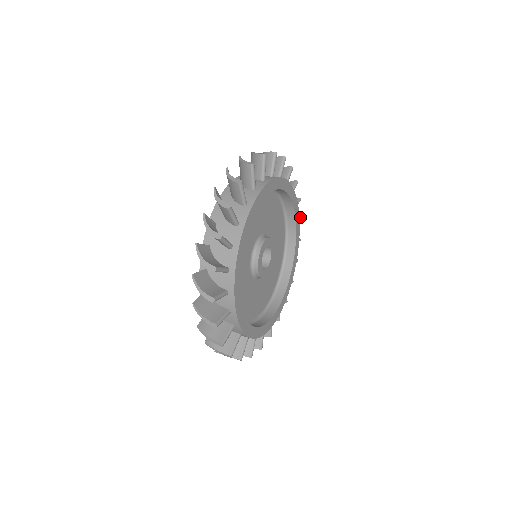
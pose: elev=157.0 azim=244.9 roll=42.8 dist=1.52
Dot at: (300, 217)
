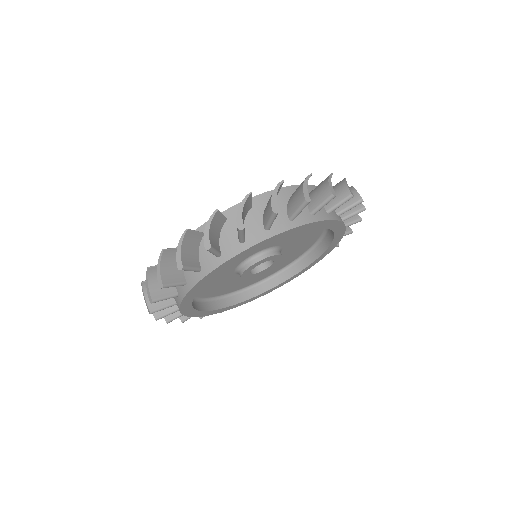
Dot at: occluded
